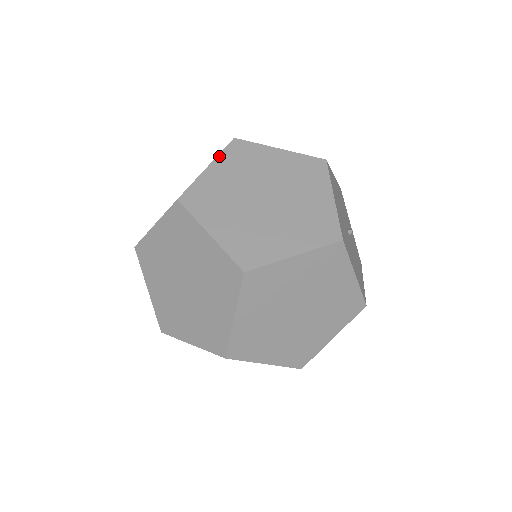
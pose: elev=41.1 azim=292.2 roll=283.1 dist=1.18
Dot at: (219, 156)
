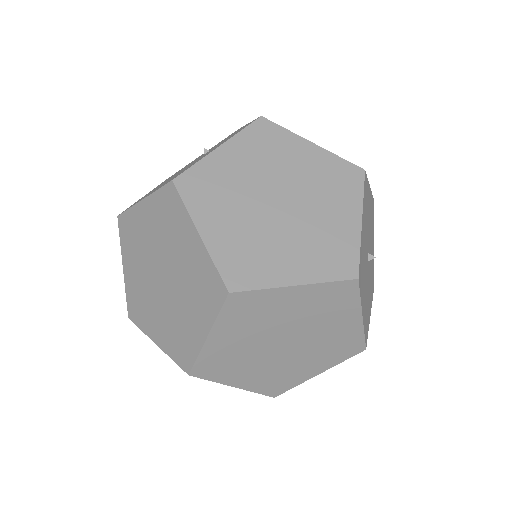
Dot at: (217, 322)
